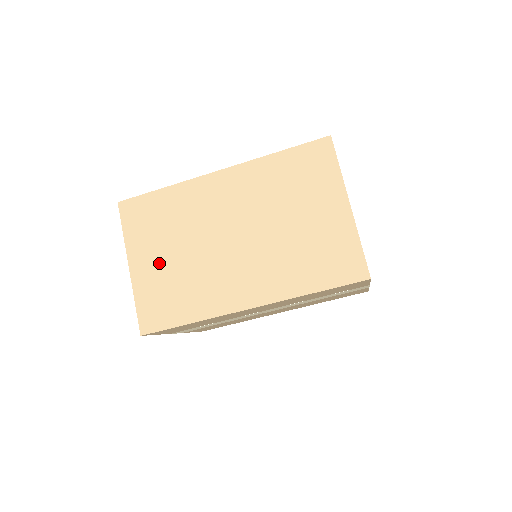
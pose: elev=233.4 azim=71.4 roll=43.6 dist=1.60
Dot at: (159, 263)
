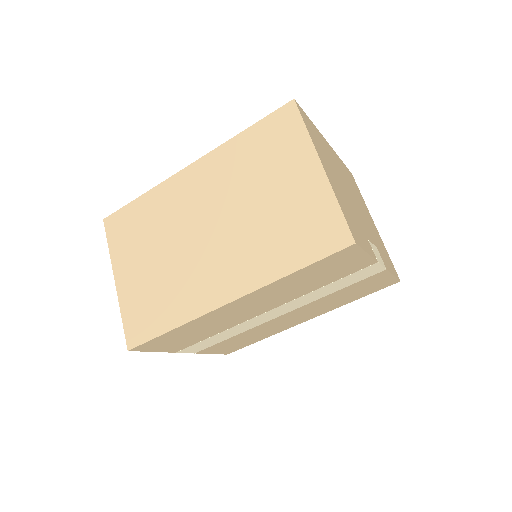
Dot at: (141, 271)
